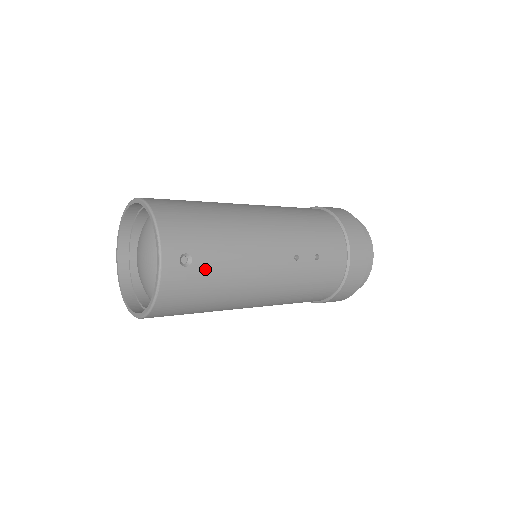
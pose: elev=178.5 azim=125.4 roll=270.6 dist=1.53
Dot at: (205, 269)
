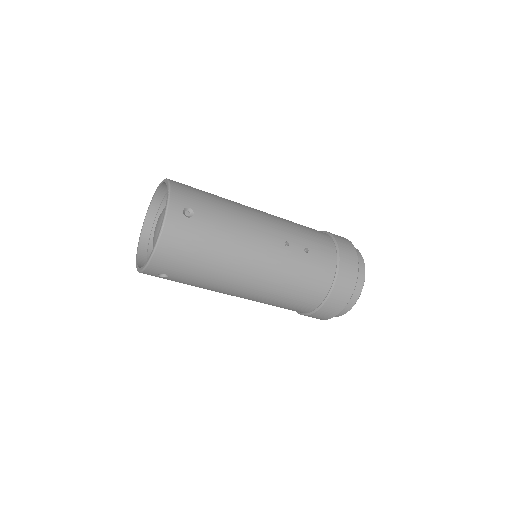
Dot at: (204, 225)
